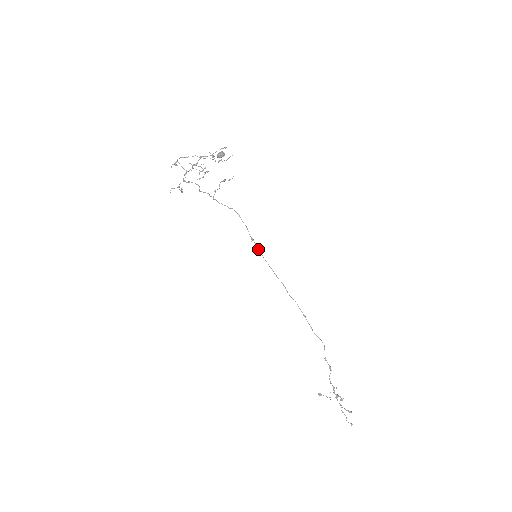
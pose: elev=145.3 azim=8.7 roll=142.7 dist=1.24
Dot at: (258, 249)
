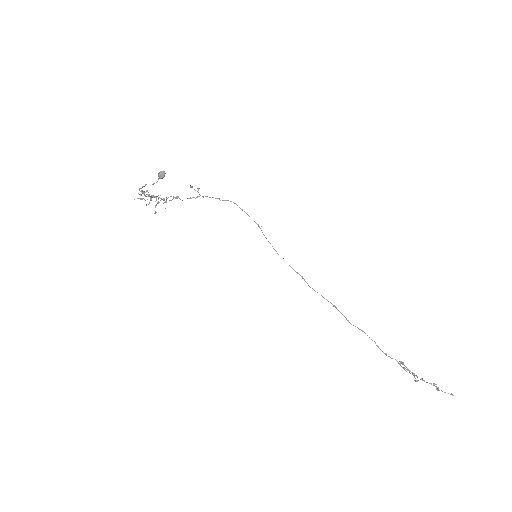
Dot at: (266, 238)
